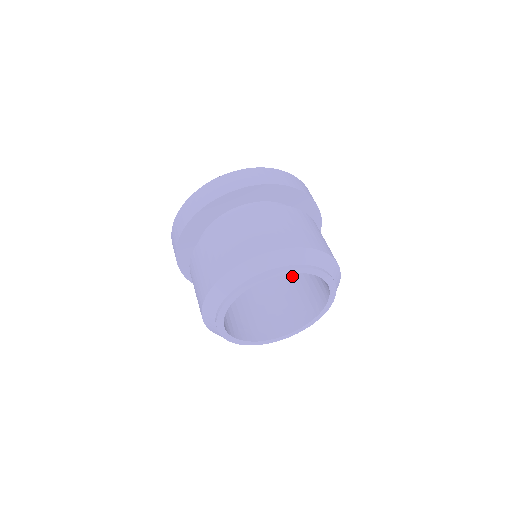
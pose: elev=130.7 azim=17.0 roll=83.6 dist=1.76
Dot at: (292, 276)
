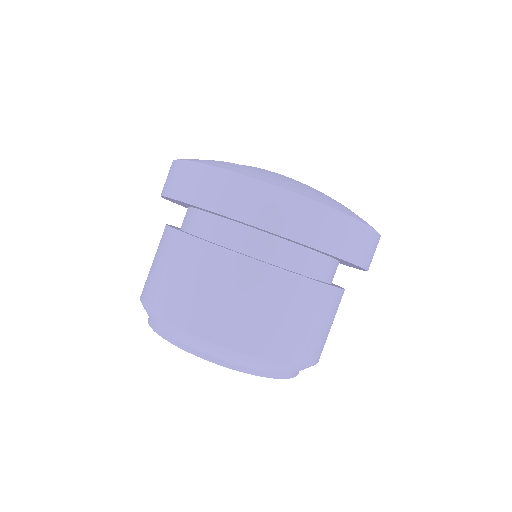
Dot at: occluded
